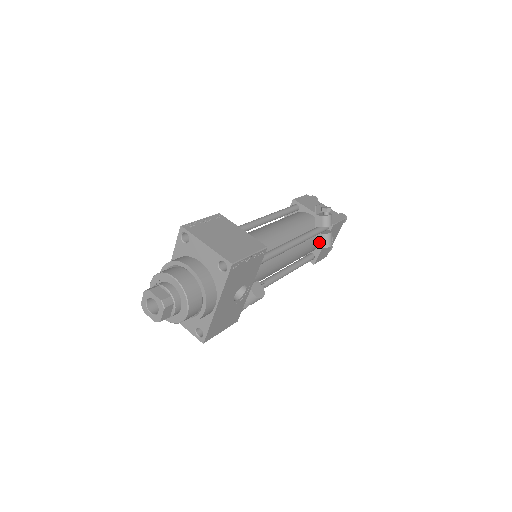
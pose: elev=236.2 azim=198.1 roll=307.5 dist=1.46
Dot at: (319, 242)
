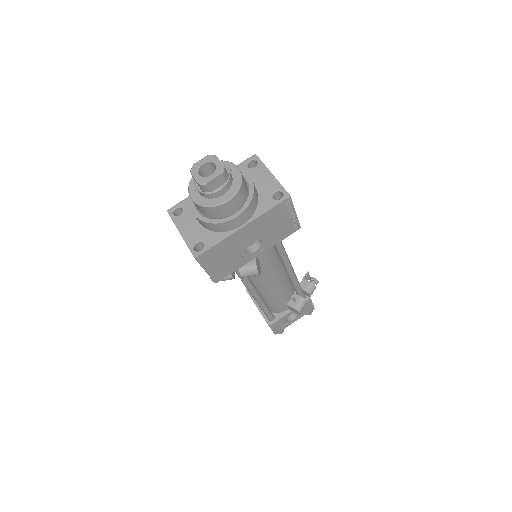
Dot at: (293, 302)
